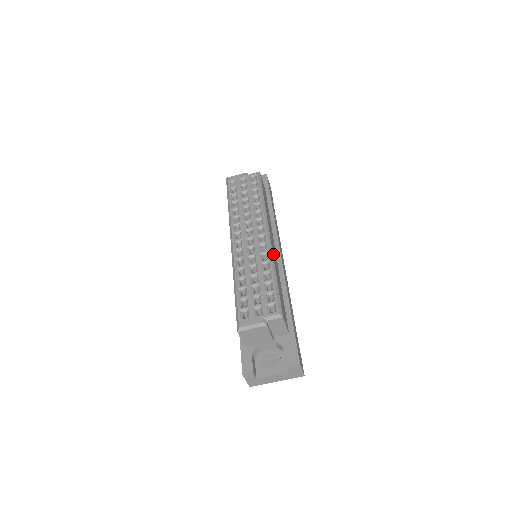
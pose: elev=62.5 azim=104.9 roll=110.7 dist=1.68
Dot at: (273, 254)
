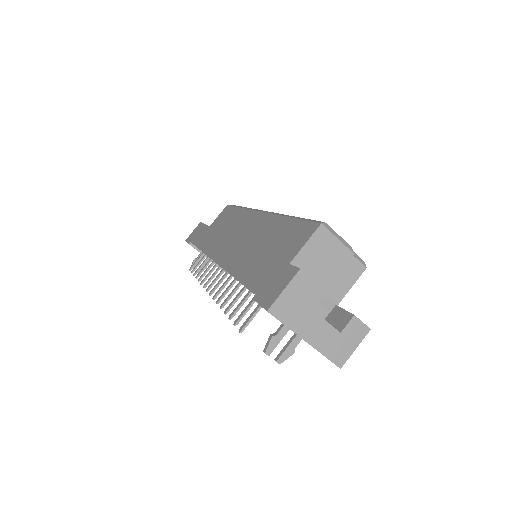
Dot at: occluded
